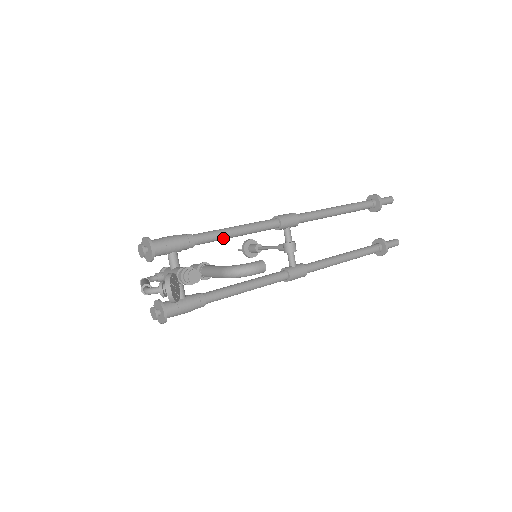
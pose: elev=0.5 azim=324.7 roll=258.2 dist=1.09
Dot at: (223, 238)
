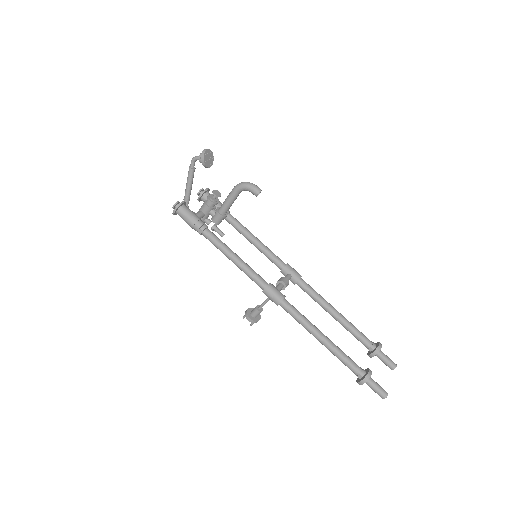
Dot at: (245, 232)
